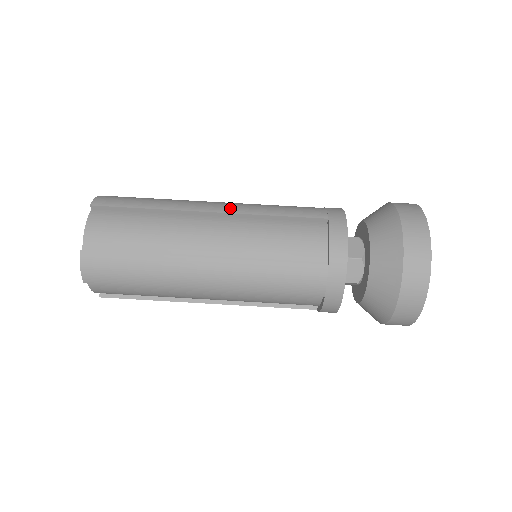
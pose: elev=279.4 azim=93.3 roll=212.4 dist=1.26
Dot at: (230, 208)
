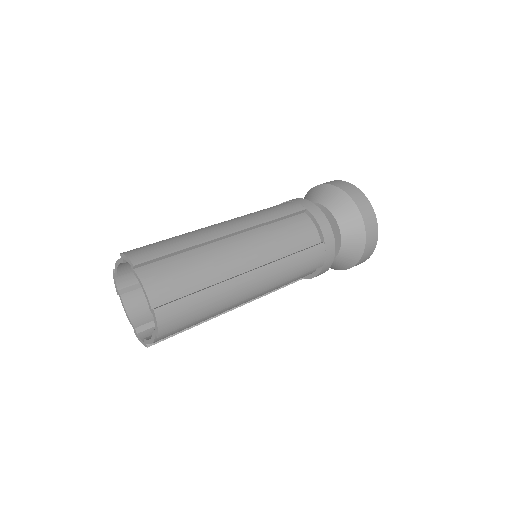
Dot at: occluded
